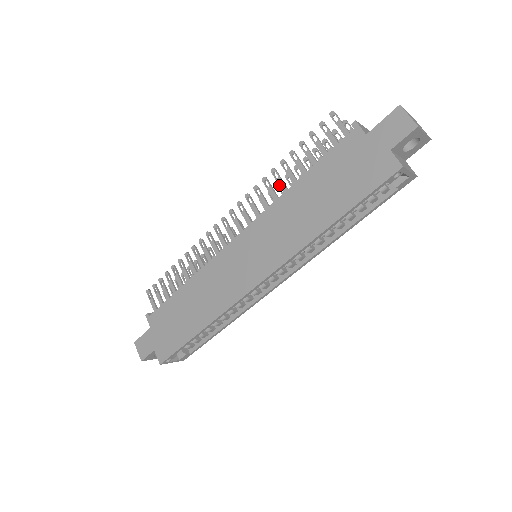
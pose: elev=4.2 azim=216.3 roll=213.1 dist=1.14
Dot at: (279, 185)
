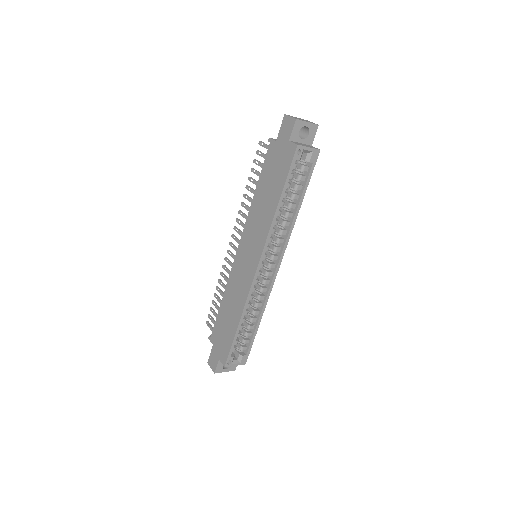
Dot at: (249, 201)
